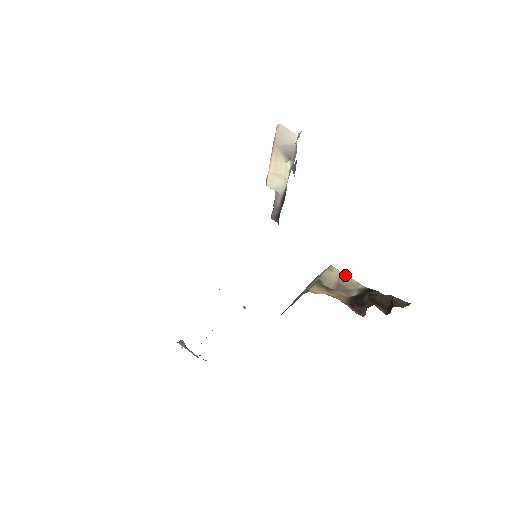
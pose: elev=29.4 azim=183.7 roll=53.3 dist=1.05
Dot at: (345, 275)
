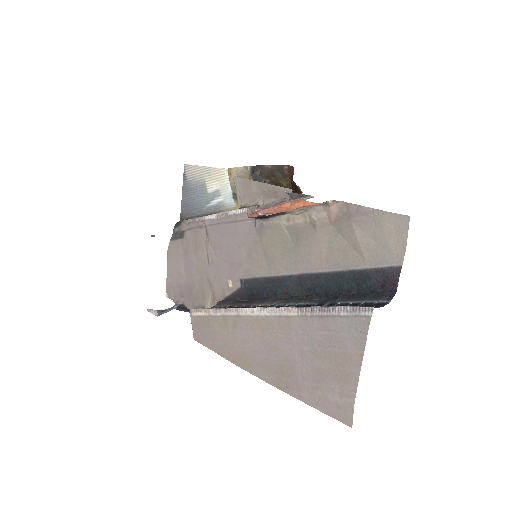
Dot at: (237, 168)
